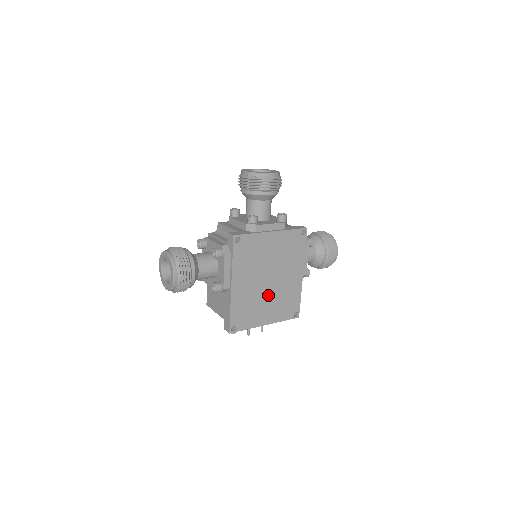
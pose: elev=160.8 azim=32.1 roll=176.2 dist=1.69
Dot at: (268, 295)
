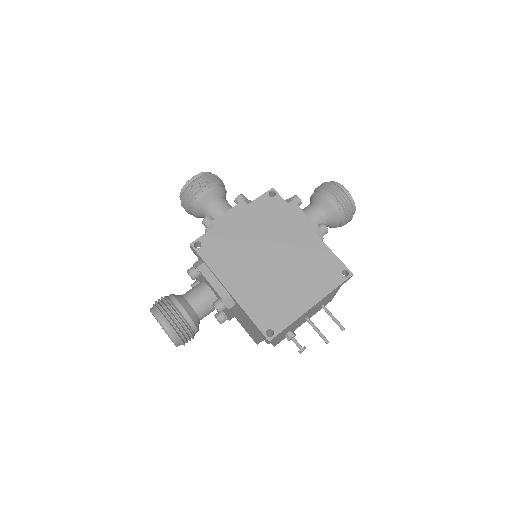
Dot at: (285, 274)
